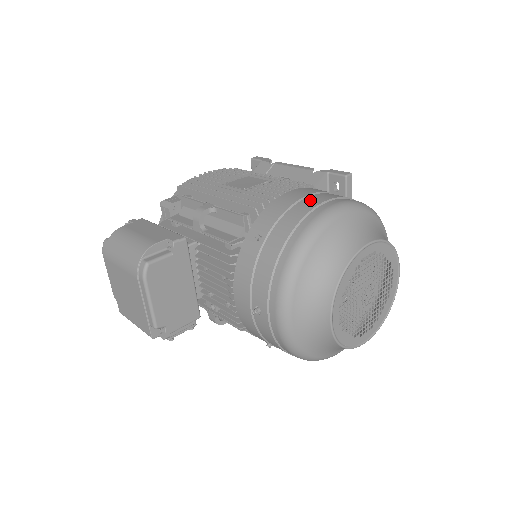
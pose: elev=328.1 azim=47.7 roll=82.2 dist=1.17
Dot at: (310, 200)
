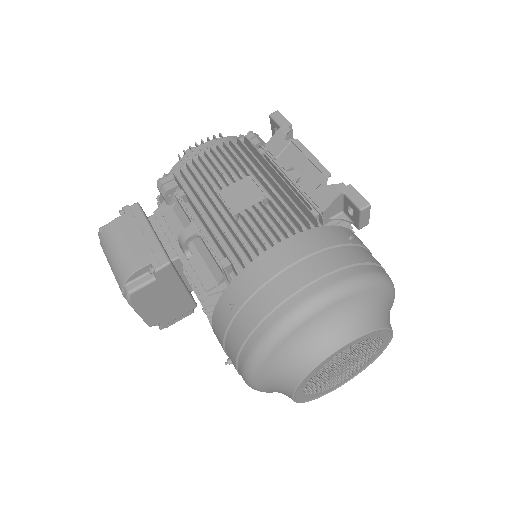
Dot at: (293, 275)
